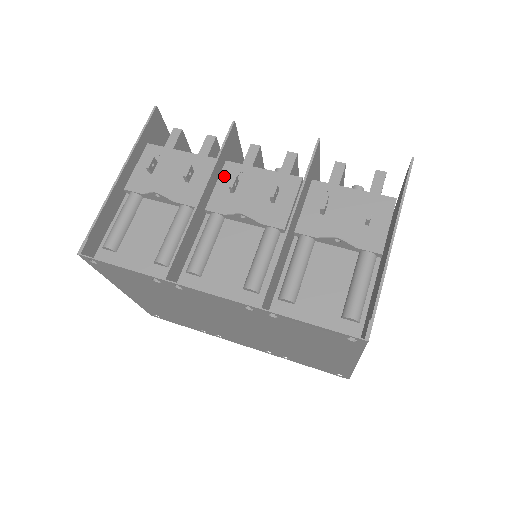
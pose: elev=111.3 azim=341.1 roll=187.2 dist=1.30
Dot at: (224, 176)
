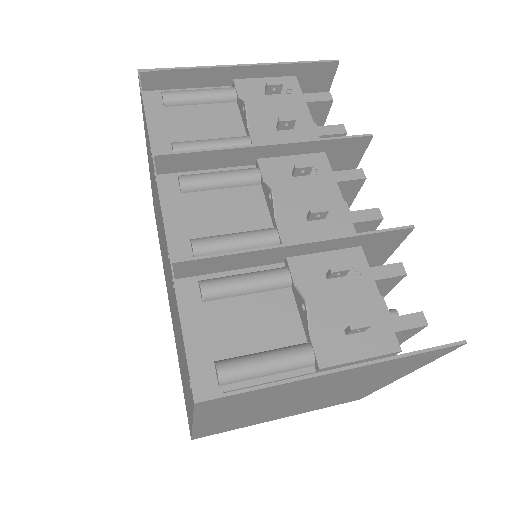
Dot at: (306, 158)
